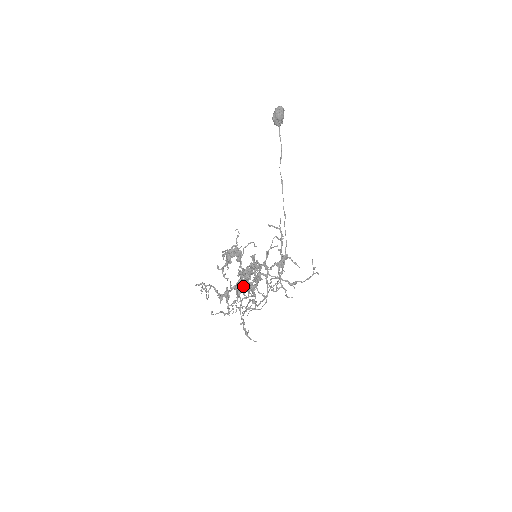
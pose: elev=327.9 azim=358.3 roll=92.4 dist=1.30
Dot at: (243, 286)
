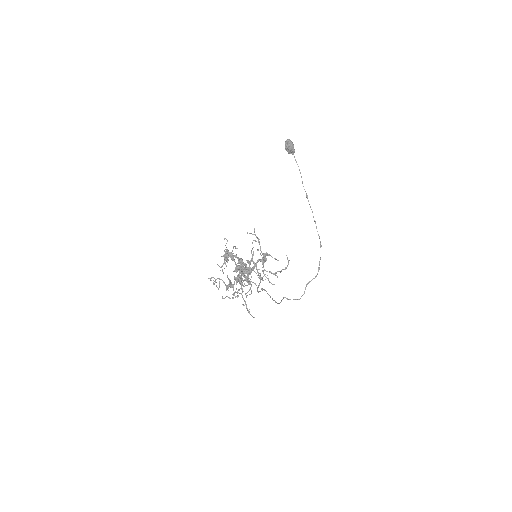
Dot at: (239, 278)
